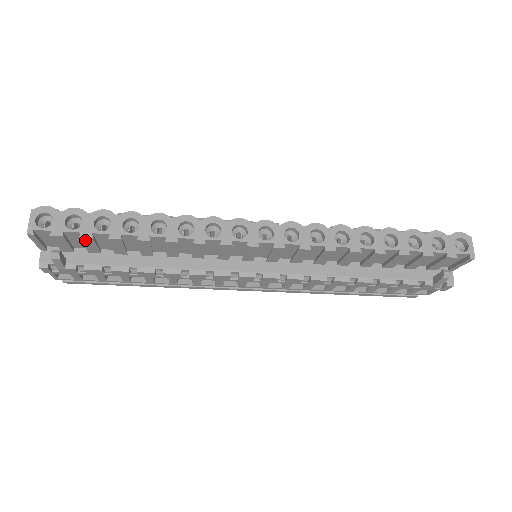
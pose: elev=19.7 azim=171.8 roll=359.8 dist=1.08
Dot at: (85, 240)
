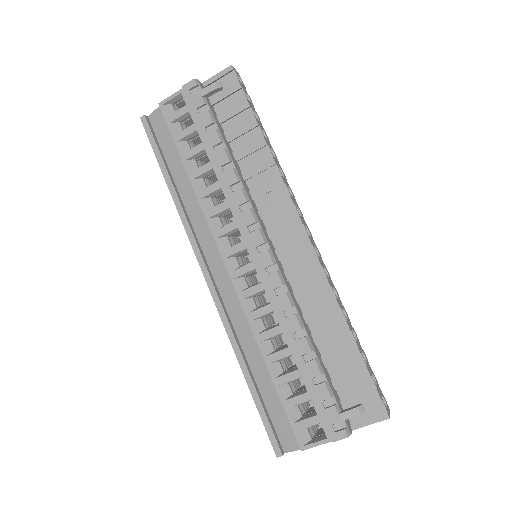
Dot at: (242, 103)
